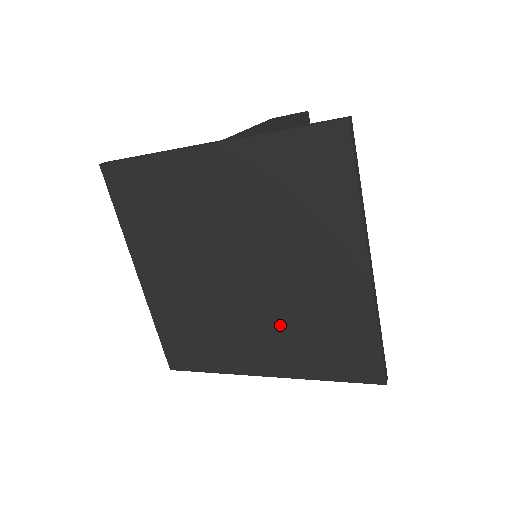
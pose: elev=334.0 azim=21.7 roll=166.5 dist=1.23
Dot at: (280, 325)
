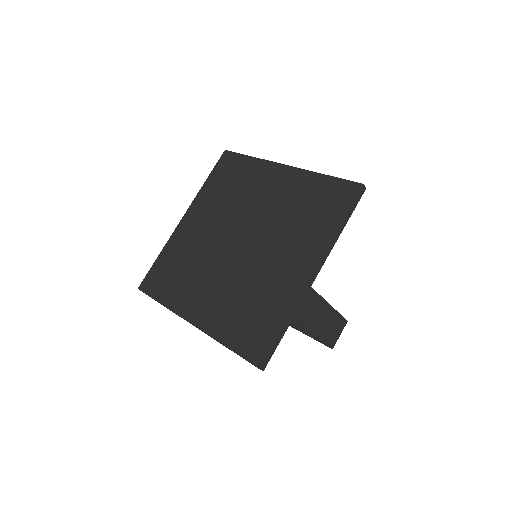
Dot at: (284, 235)
